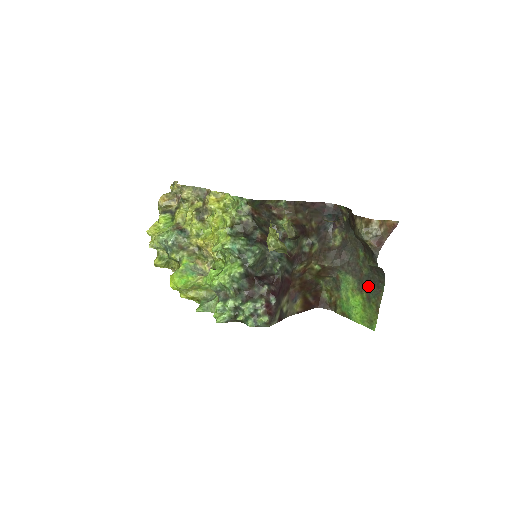
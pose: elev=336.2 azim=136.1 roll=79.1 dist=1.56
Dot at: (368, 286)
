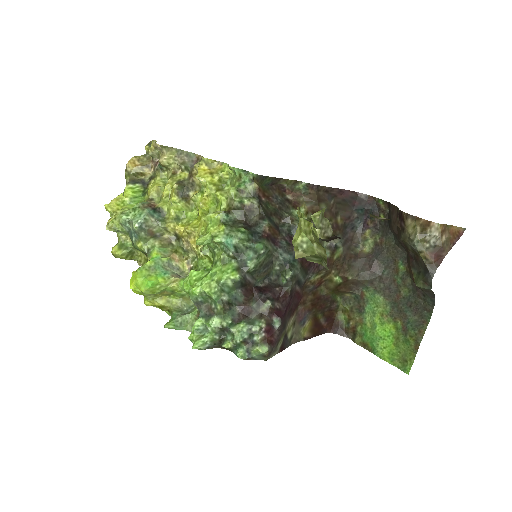
Dot at: (406, 313)
